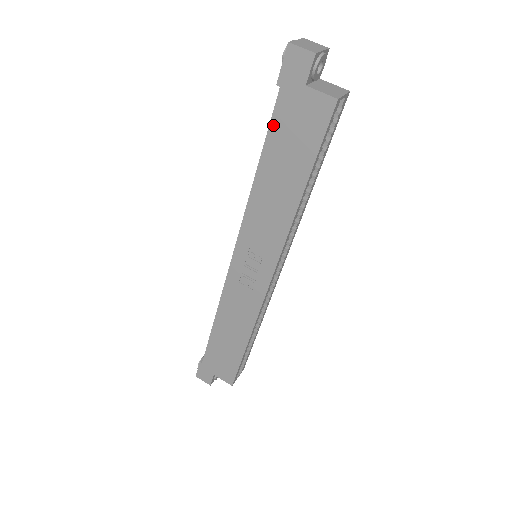
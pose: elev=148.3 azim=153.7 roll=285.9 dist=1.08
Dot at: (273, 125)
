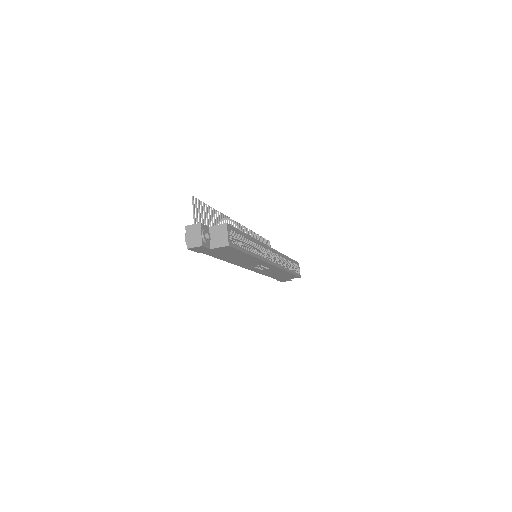
Dot at: (212, 256)
